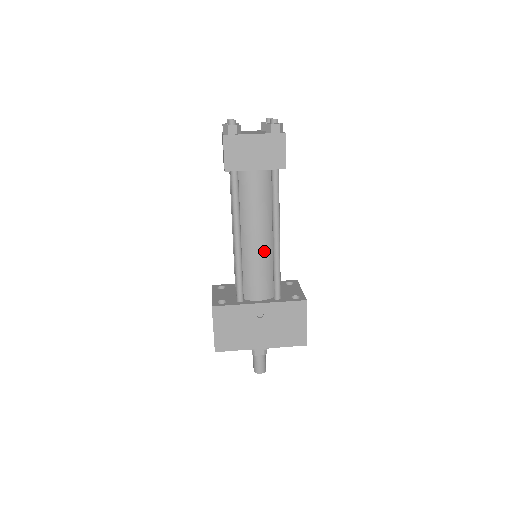
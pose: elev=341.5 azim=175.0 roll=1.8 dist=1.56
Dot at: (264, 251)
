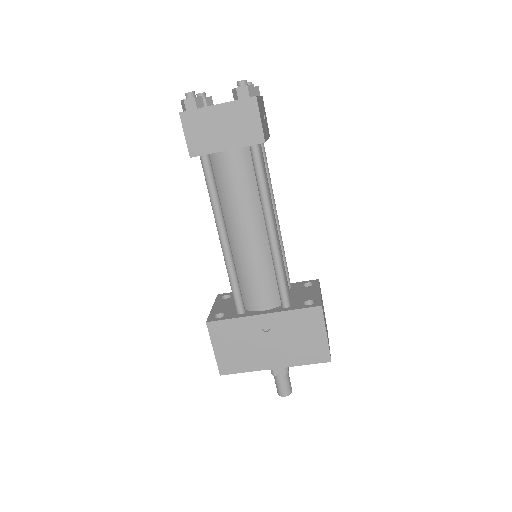
Dot at: (259, 250)
